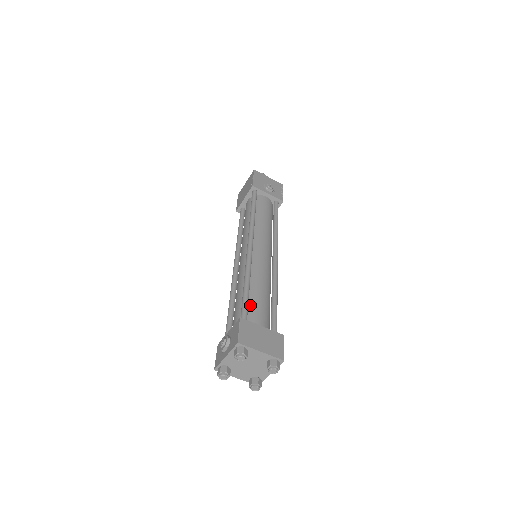
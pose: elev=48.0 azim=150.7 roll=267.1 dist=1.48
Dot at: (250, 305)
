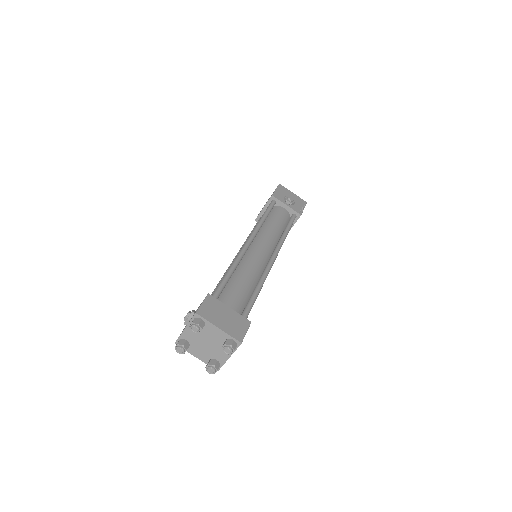
Dot at: (227, 289)
